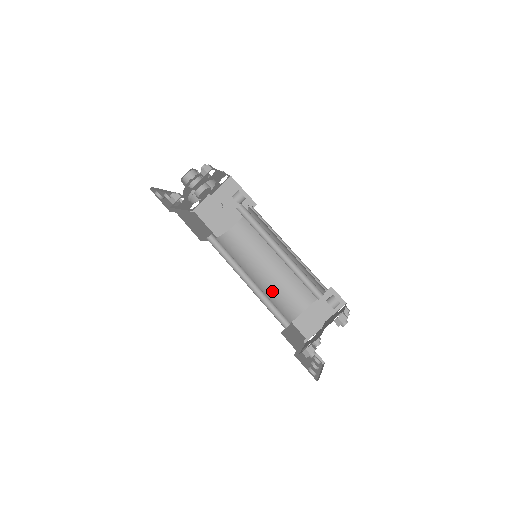
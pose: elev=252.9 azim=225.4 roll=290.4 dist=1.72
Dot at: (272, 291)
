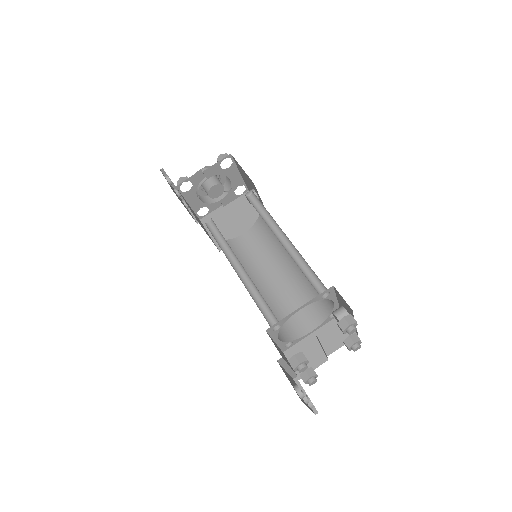
Dot at: occluded
